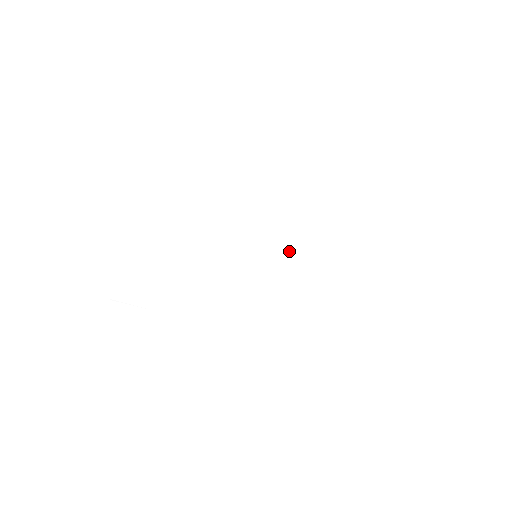
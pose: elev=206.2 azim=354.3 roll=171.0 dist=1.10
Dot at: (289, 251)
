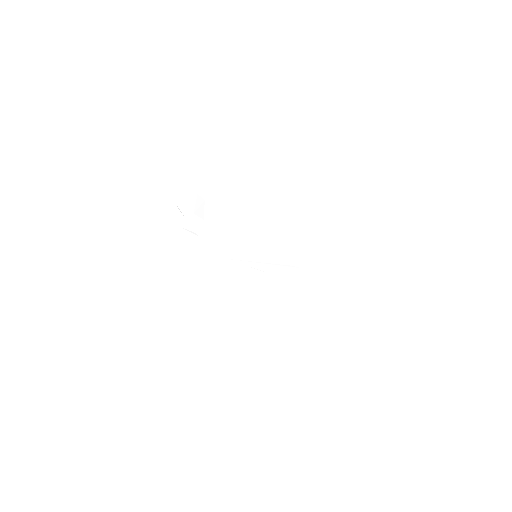
Dot at: (270, 268)
